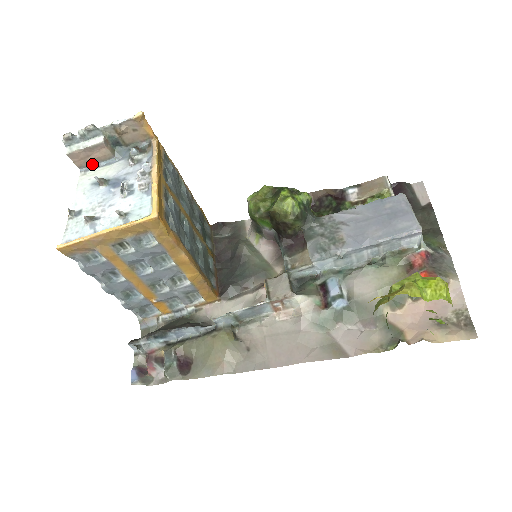
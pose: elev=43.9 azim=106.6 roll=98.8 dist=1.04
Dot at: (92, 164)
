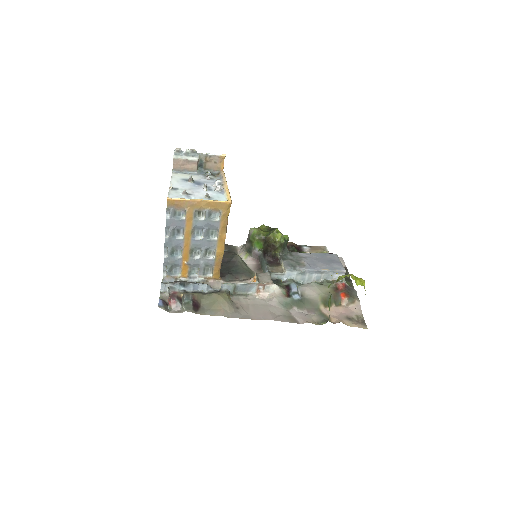
Dot at: (182, 170)
